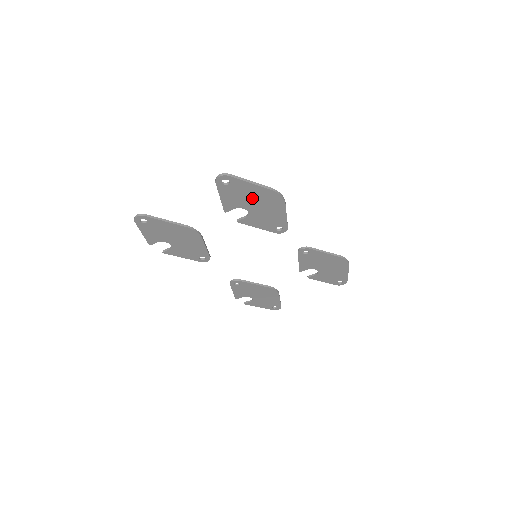
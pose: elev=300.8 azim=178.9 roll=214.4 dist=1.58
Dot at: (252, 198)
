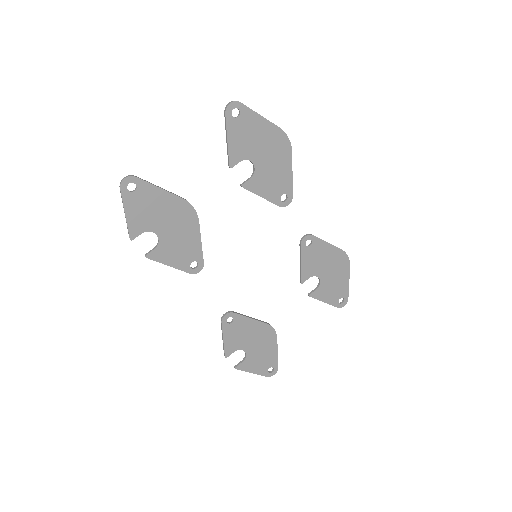
Dot at: (260, 142)
